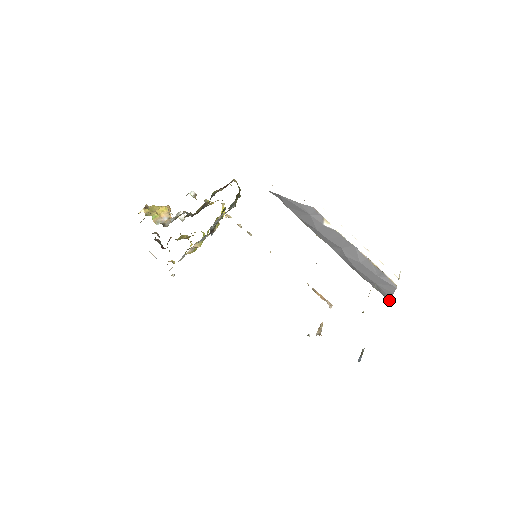
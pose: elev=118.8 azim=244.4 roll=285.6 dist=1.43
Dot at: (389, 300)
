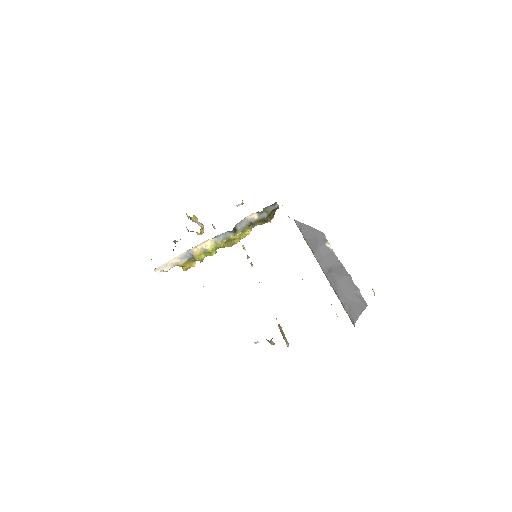
Dot at: (355, 322)
